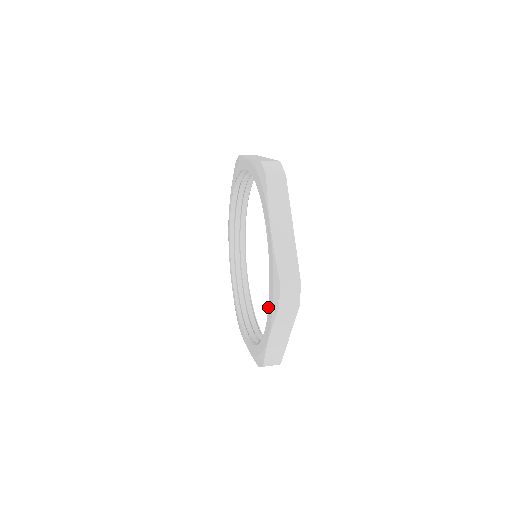
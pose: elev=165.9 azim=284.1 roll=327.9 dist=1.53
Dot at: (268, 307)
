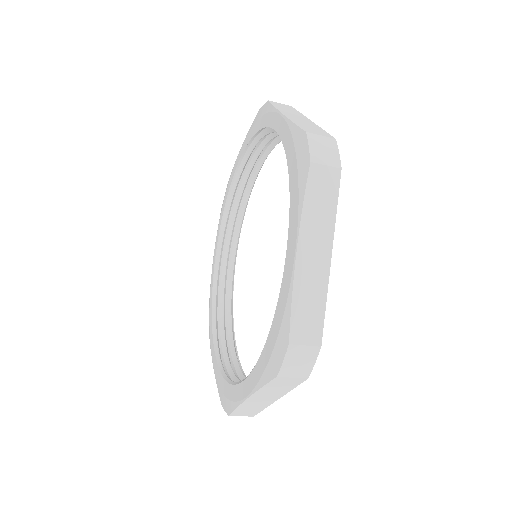
Dot at: occluded
